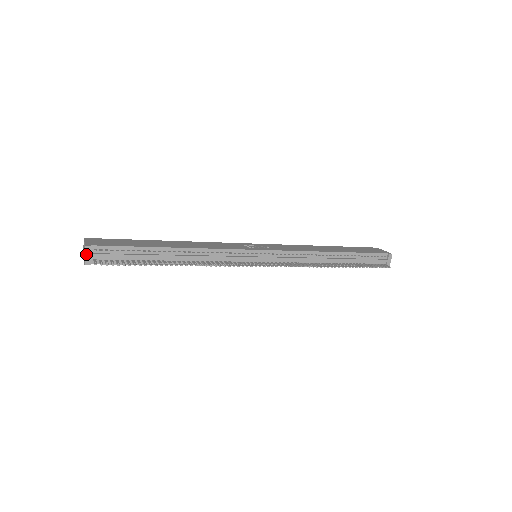
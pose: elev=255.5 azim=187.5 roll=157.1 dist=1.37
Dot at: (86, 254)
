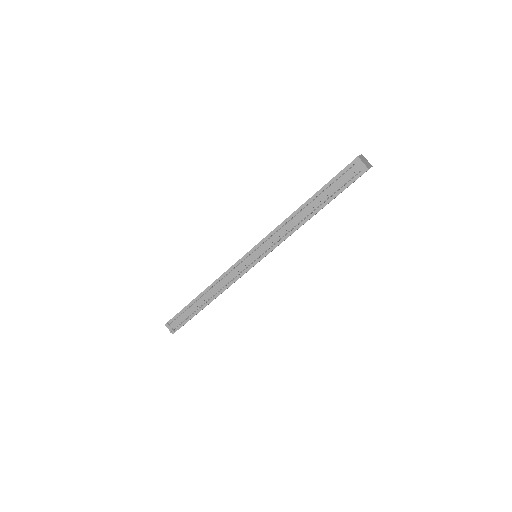
Dot at: (168, 328)
